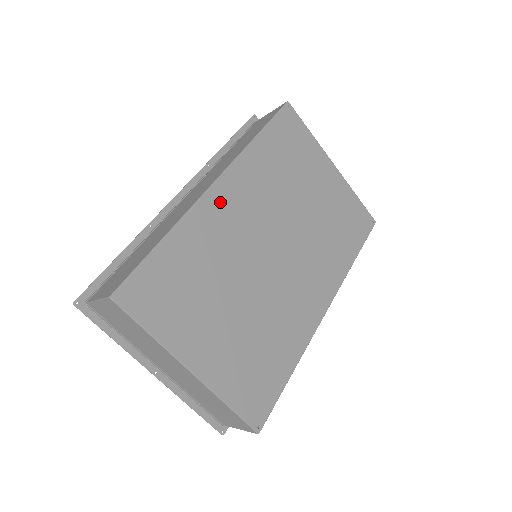
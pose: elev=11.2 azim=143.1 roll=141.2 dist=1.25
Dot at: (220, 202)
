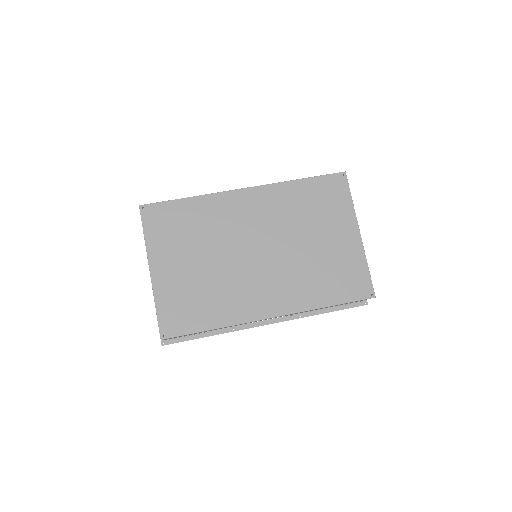
Dot at: (239, 201)
